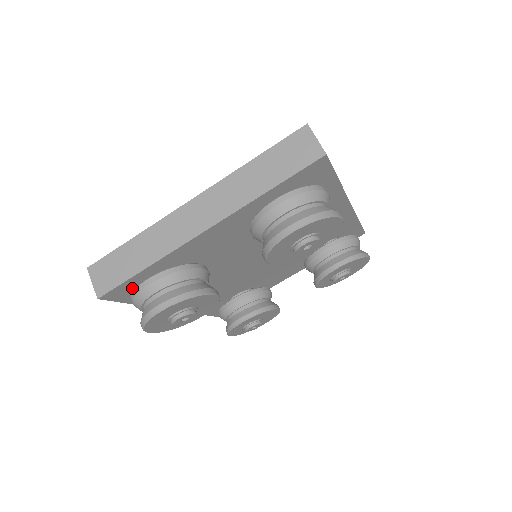
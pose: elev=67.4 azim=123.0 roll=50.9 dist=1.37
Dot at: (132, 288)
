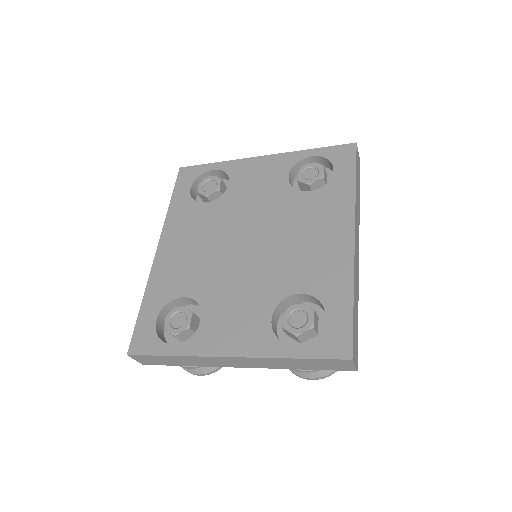
Dot at: occluded
